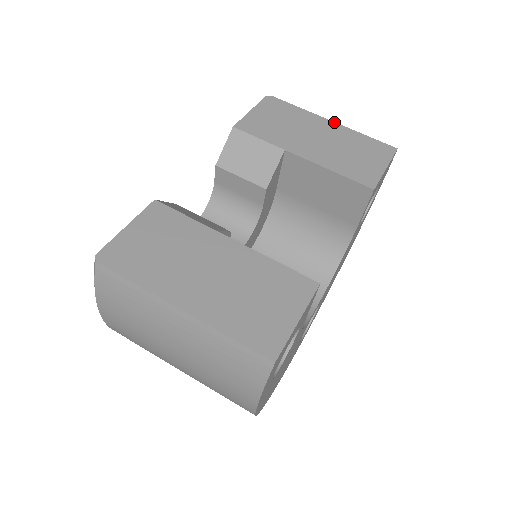
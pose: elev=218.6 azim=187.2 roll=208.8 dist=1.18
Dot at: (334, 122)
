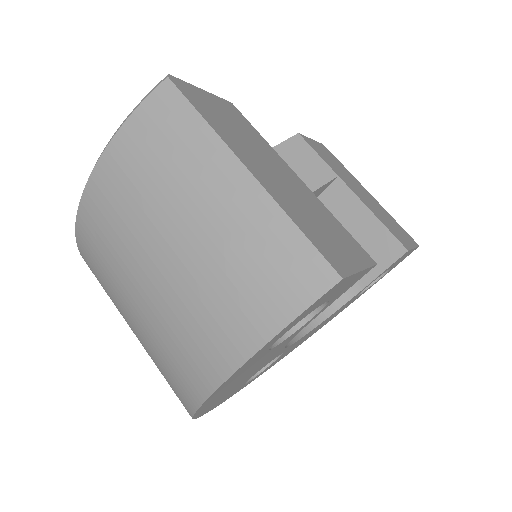
Dot at: (372, 196)
